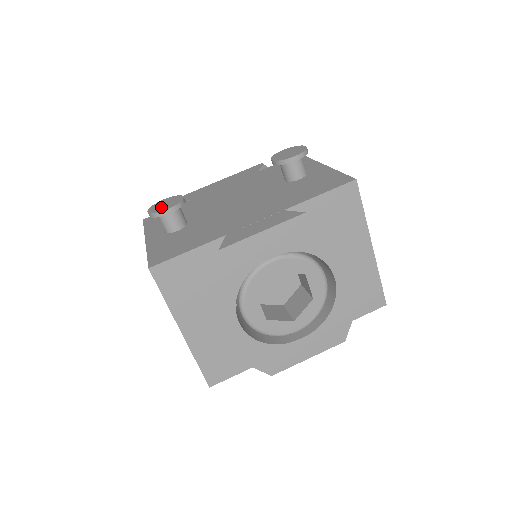
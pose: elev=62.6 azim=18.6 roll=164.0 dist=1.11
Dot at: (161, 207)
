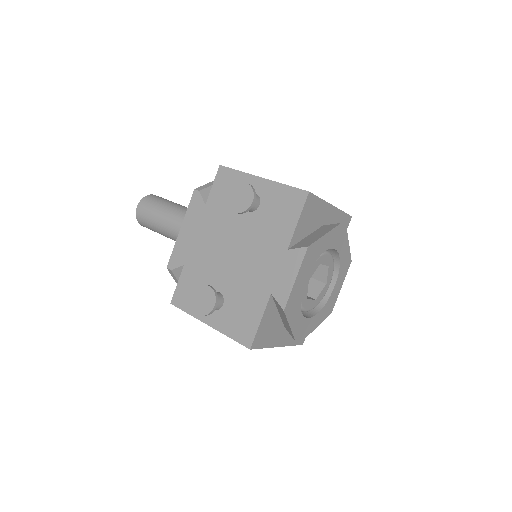
Dot at: (205, 305)
